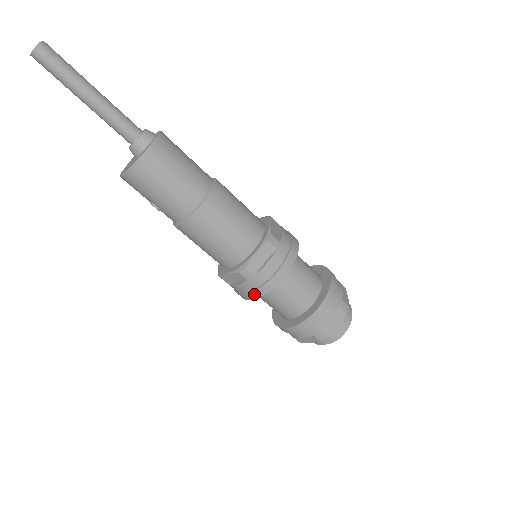
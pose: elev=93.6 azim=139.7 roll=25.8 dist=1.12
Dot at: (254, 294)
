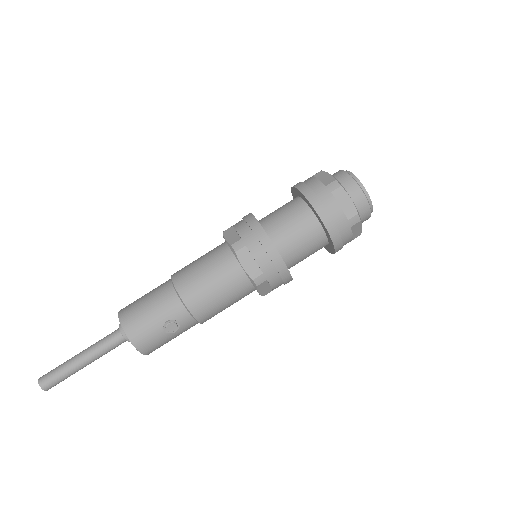
Dot at: (264, 242)
